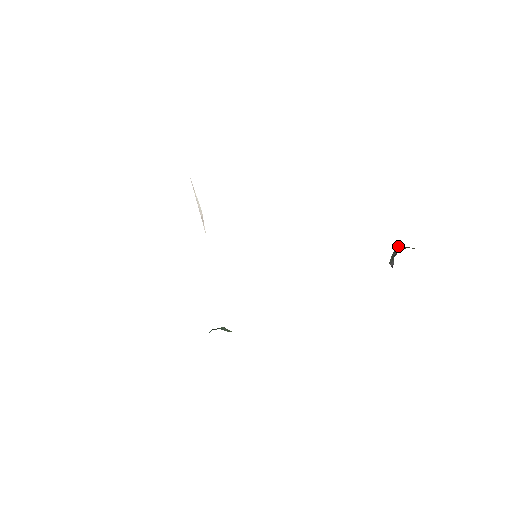
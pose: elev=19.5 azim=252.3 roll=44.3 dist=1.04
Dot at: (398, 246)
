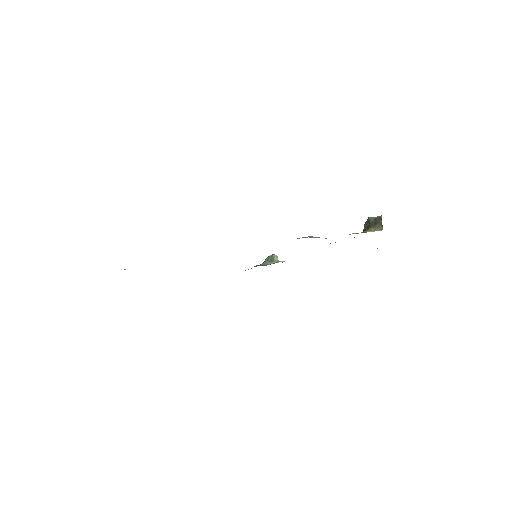
Dot at: (368, 218)
